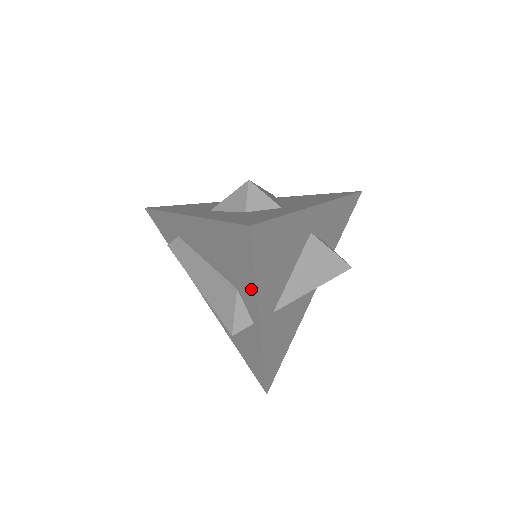
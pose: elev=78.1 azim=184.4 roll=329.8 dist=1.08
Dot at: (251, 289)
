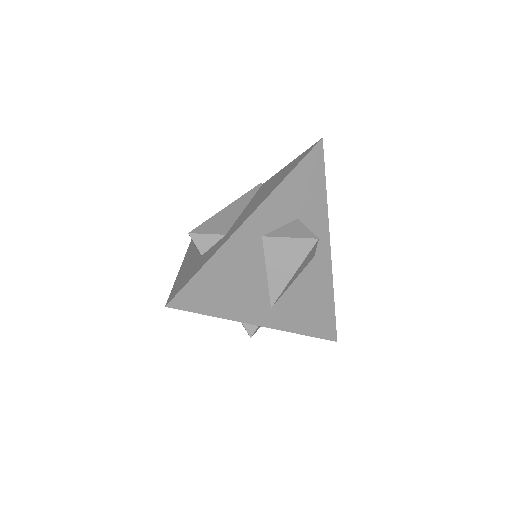
Dot at: (225, 316)
